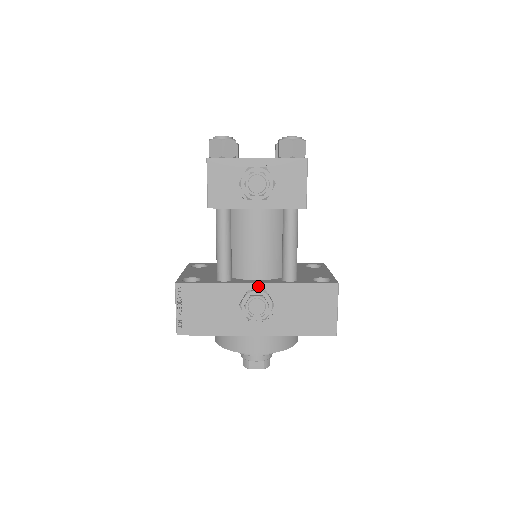
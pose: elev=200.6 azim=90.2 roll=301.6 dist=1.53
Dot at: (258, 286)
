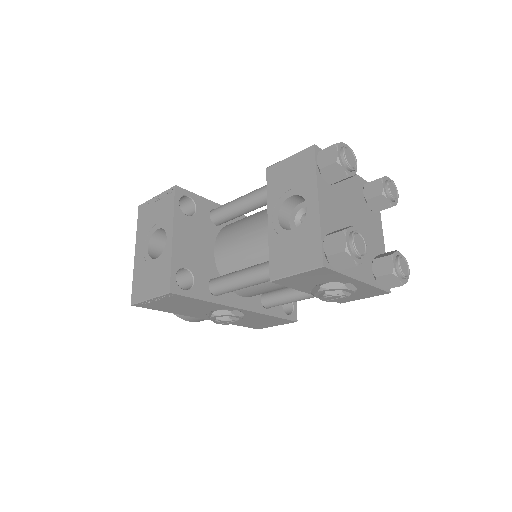
Dot at: (241, 310)
